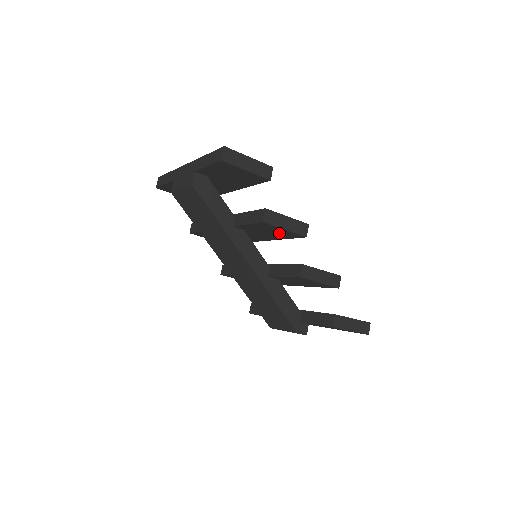
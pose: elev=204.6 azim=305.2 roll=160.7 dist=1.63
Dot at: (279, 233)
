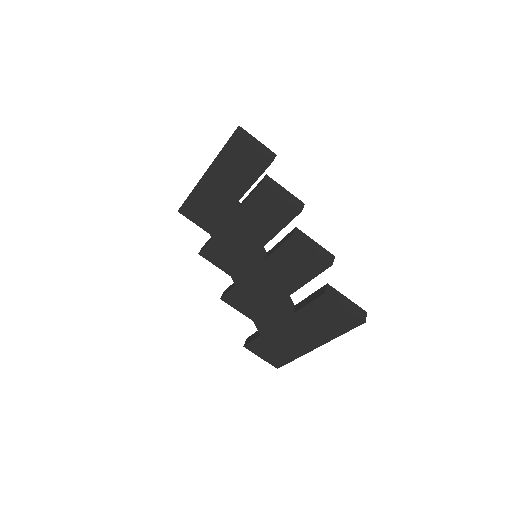
Dot at: (278, 211)
